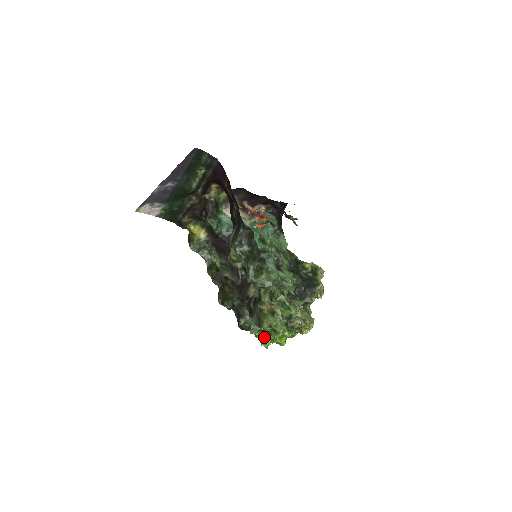
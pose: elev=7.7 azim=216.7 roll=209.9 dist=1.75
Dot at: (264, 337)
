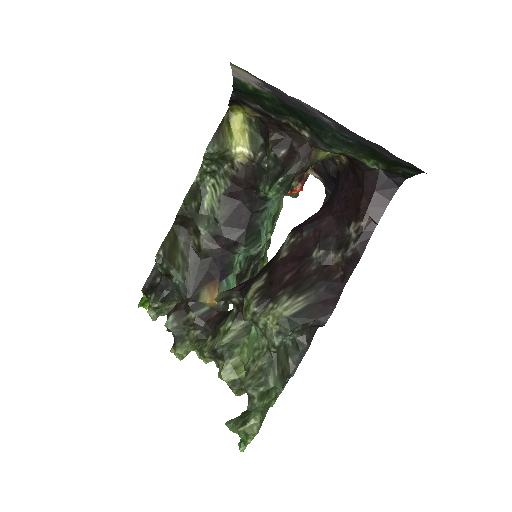
Dot at: occluded
